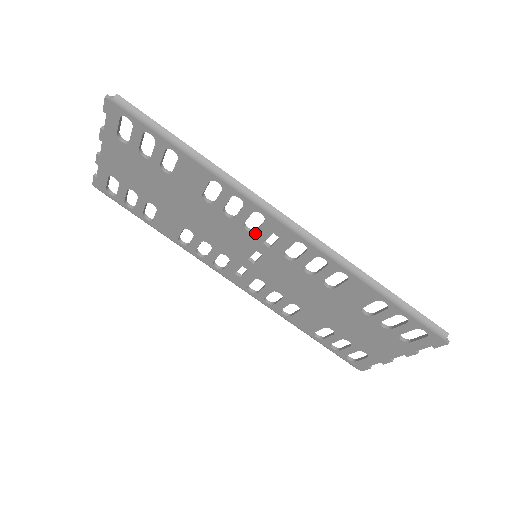
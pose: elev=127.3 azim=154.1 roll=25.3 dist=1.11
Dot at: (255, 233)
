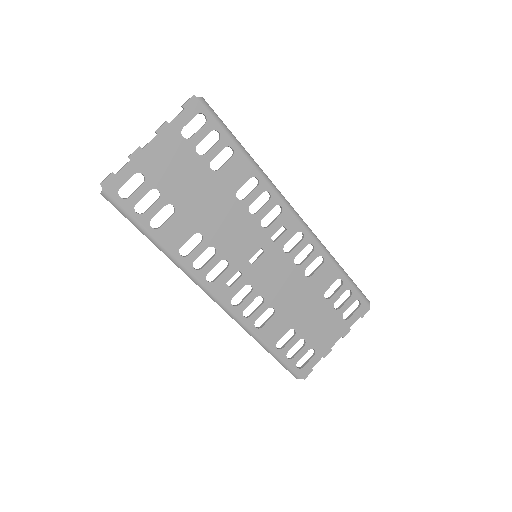
Dot at: (268, 228)
